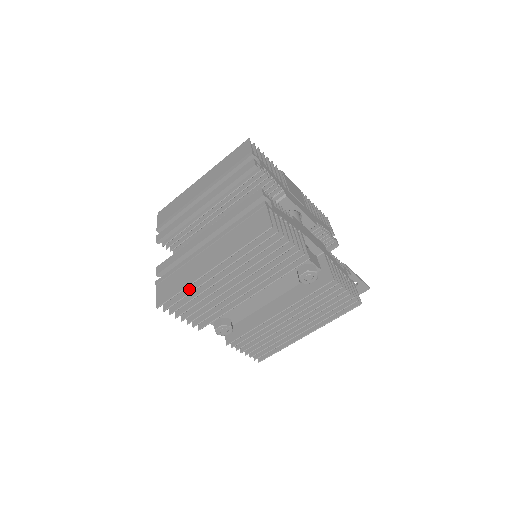
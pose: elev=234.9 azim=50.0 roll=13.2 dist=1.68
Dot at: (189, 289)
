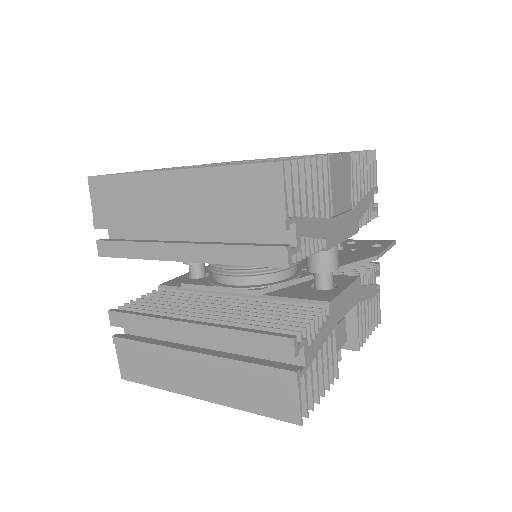
Dot at: occluded
